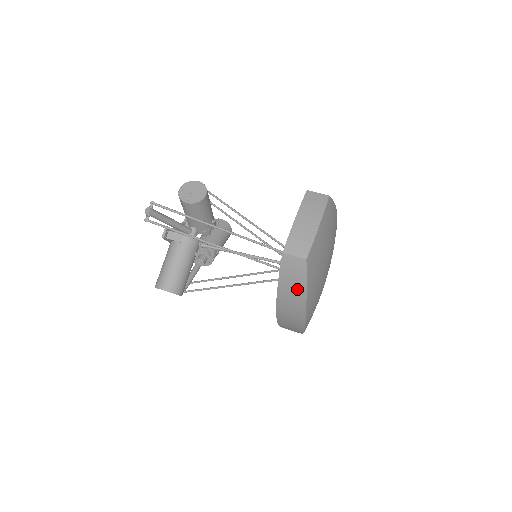
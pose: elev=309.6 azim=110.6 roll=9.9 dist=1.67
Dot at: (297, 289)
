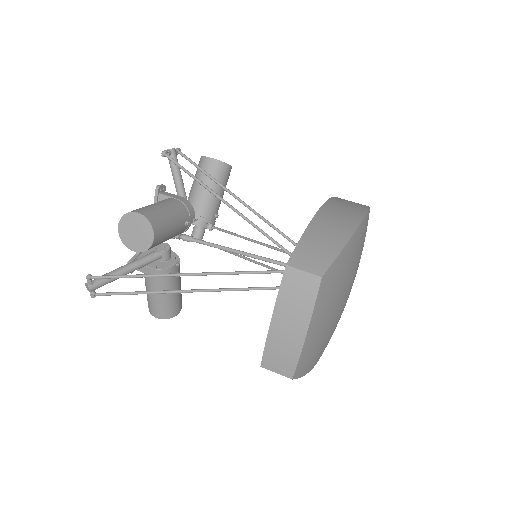
Dot at: occluded
